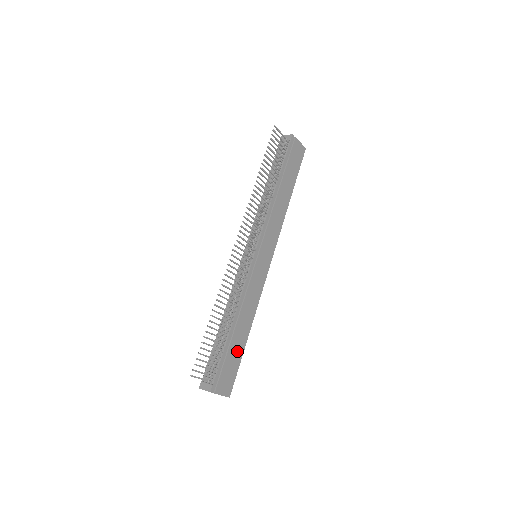
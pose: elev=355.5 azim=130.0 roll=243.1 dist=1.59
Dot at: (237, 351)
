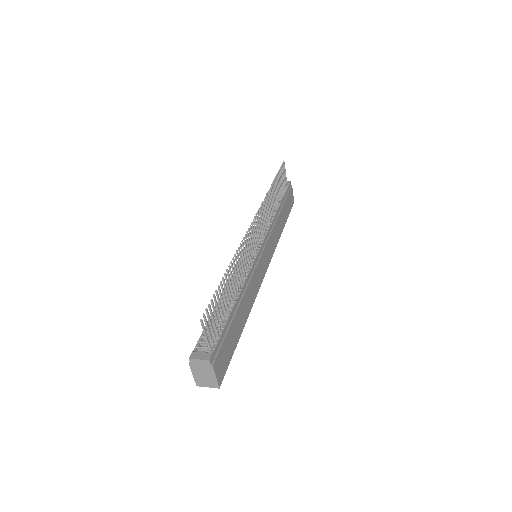
Dot at: (235, 335)
